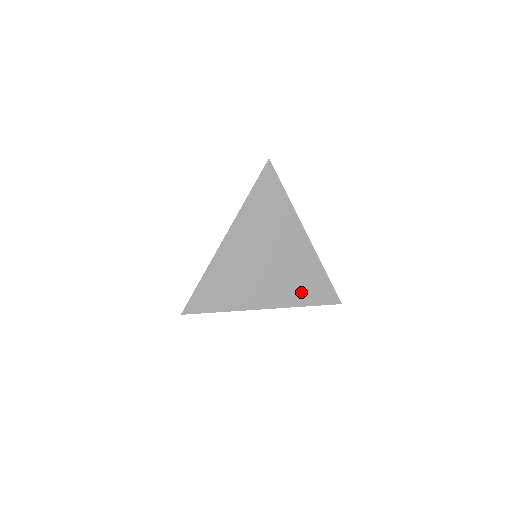
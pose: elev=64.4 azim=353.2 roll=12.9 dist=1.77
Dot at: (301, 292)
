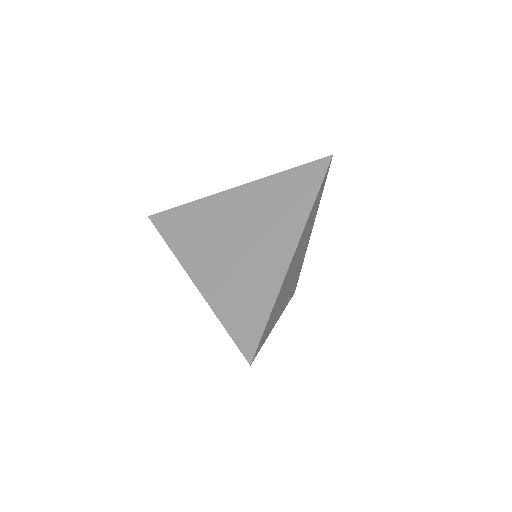
Dot at: occluded
